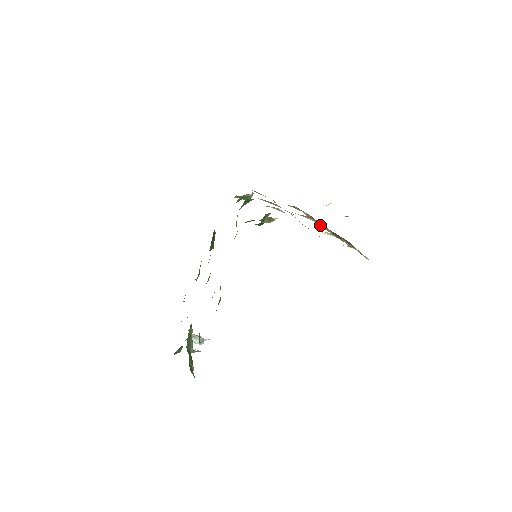
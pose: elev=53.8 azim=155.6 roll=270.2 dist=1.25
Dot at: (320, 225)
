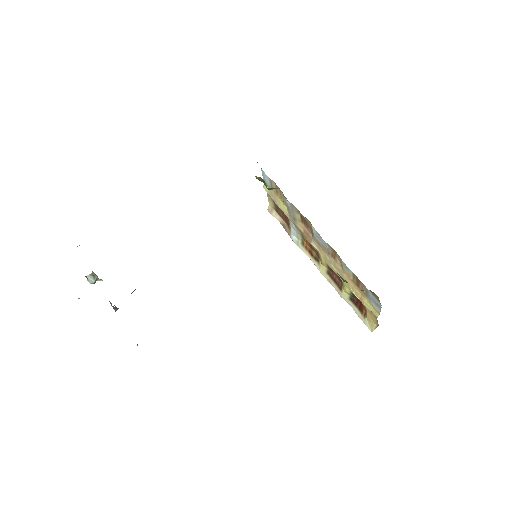
Dot at: (299, 243)
